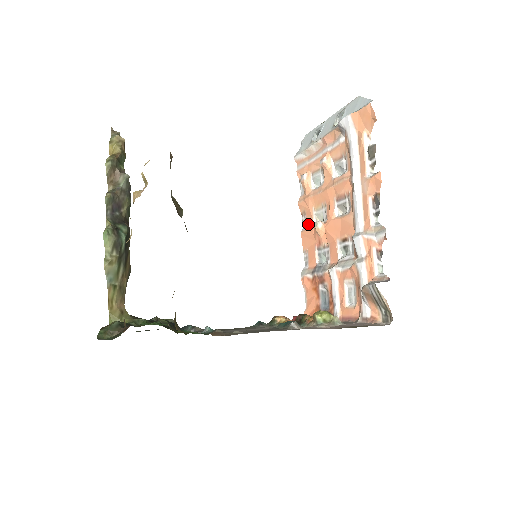
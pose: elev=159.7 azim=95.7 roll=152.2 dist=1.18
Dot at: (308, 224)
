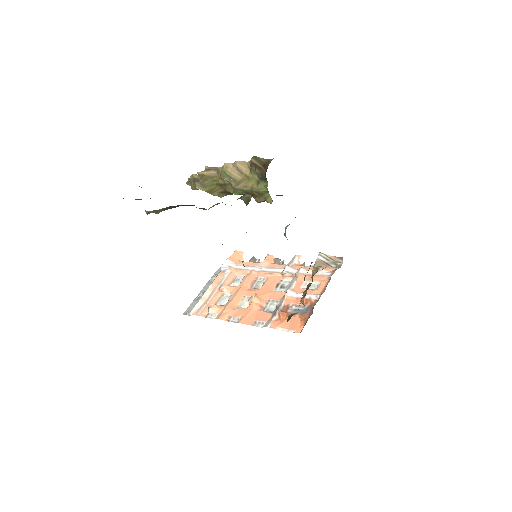
Dot at: (240, 314)
